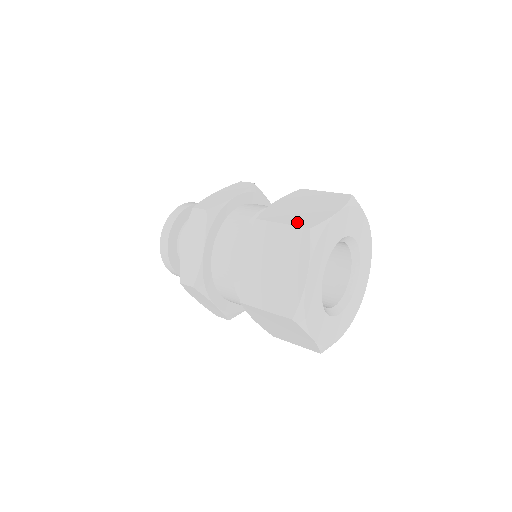
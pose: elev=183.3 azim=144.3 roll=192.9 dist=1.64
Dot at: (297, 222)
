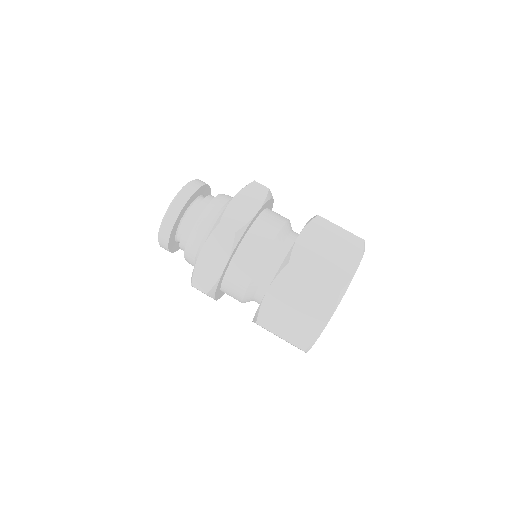
Dot at: occluded
